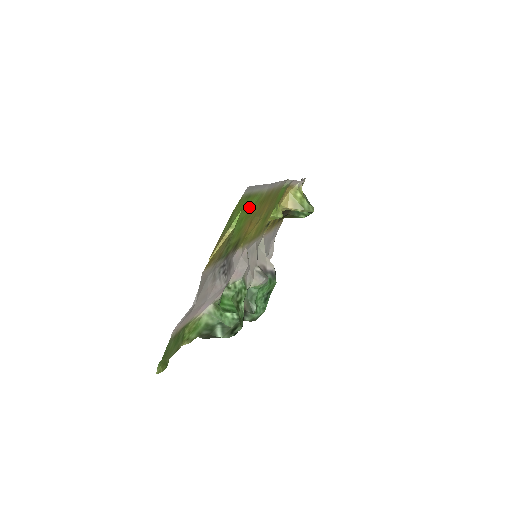
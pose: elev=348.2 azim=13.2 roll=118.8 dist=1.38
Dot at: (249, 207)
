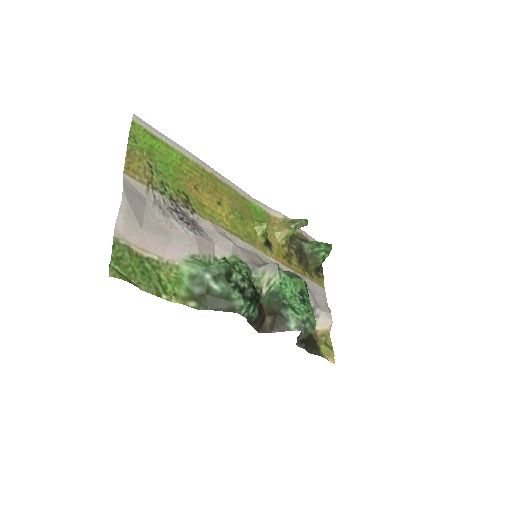
Dot at: (170, 158)
